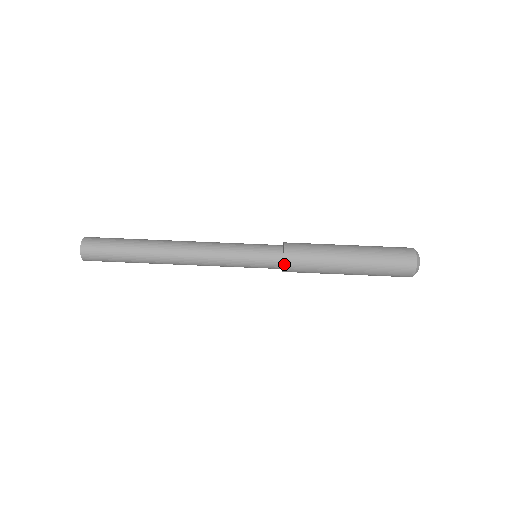
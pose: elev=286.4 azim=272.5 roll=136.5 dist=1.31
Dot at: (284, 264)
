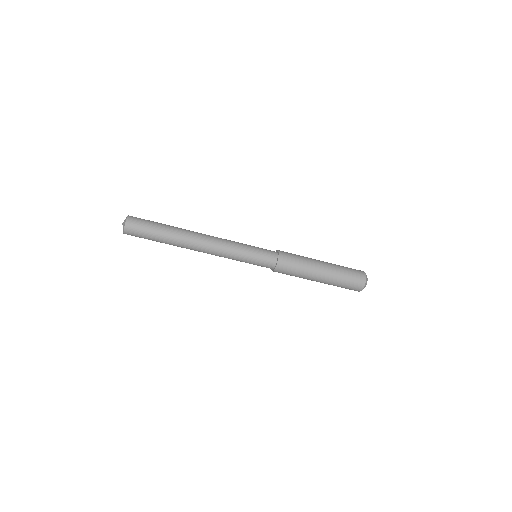
Dot at: (275, 269)
